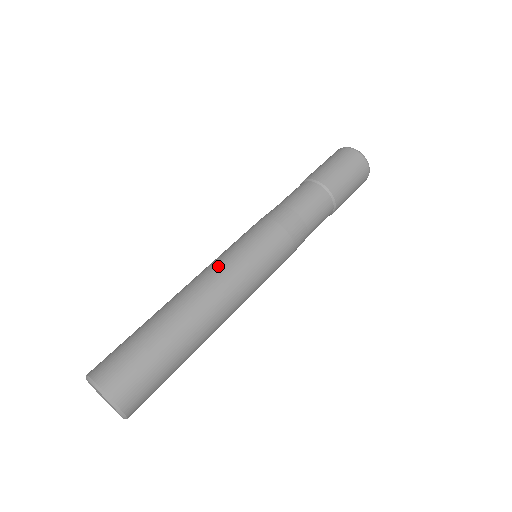
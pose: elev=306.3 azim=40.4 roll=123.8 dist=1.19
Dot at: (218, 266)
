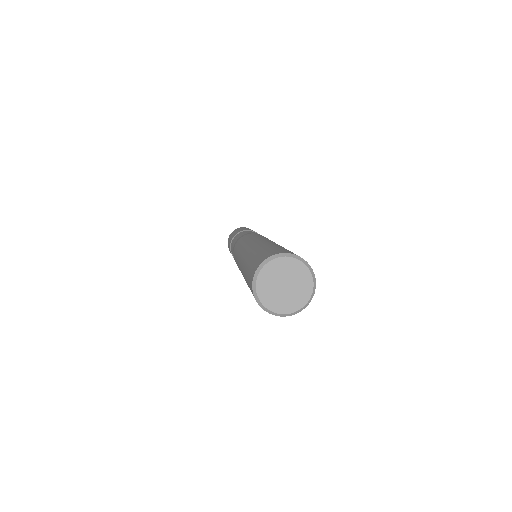
Dot at: (240, 251)
